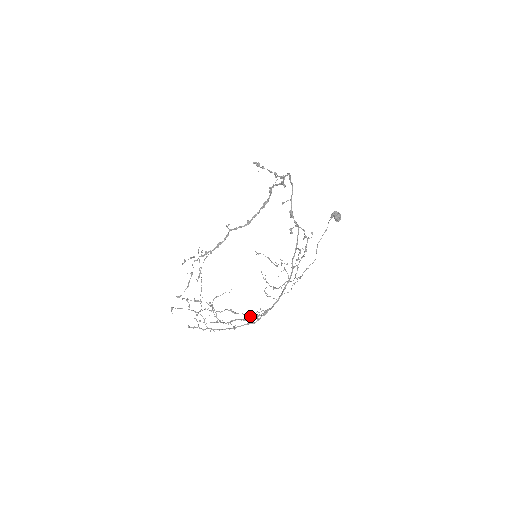
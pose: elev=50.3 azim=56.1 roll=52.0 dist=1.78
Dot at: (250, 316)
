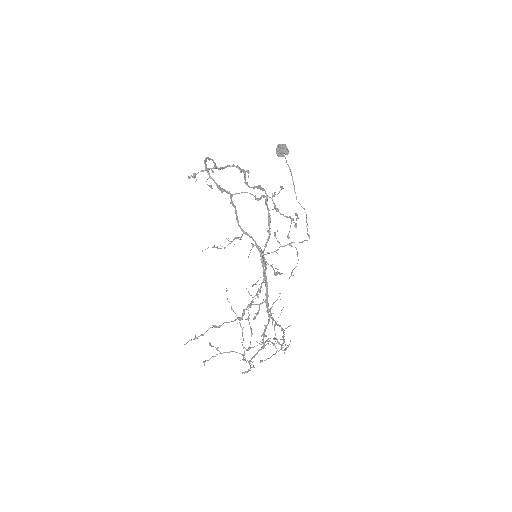
Dot at: (240, 320)
